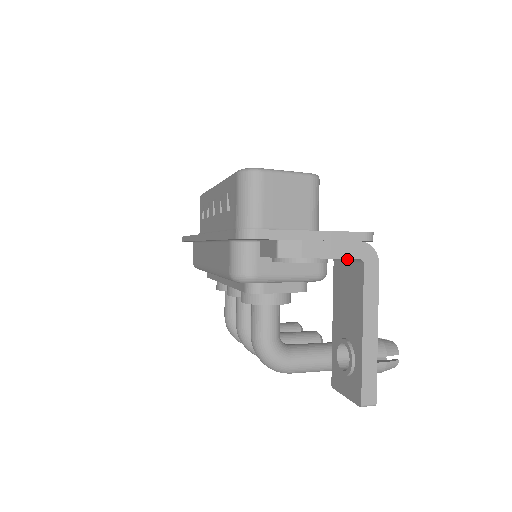
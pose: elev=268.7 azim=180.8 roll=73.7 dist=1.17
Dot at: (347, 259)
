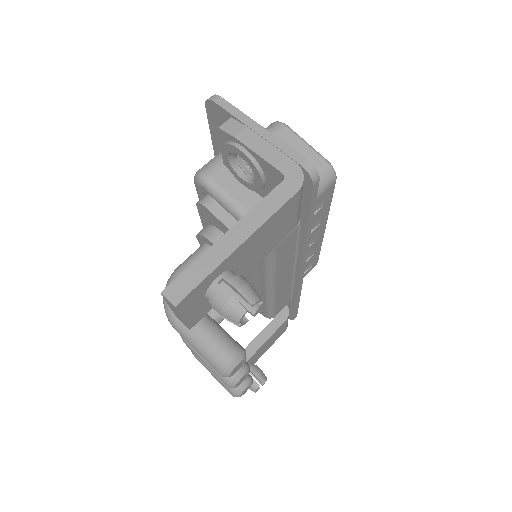
Dot at: occluded
